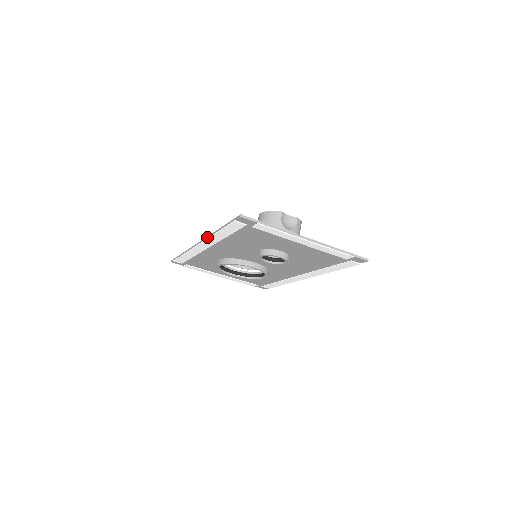
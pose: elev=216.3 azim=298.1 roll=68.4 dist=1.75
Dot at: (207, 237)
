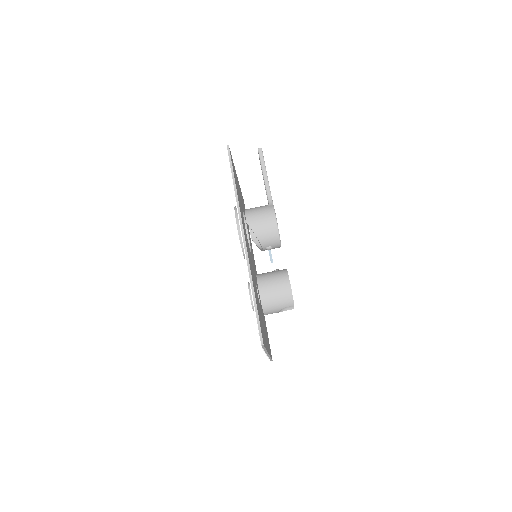
Dot at: (248, 263)
